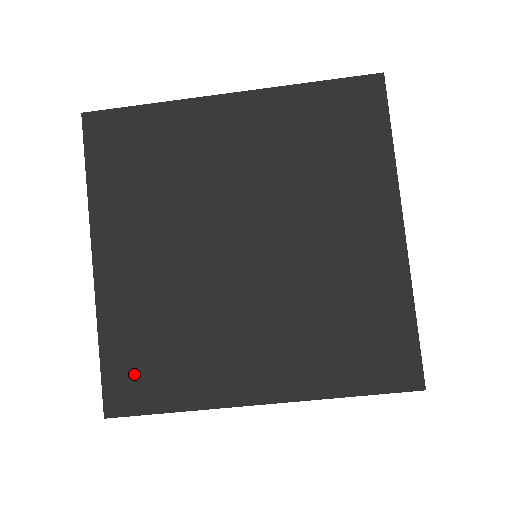
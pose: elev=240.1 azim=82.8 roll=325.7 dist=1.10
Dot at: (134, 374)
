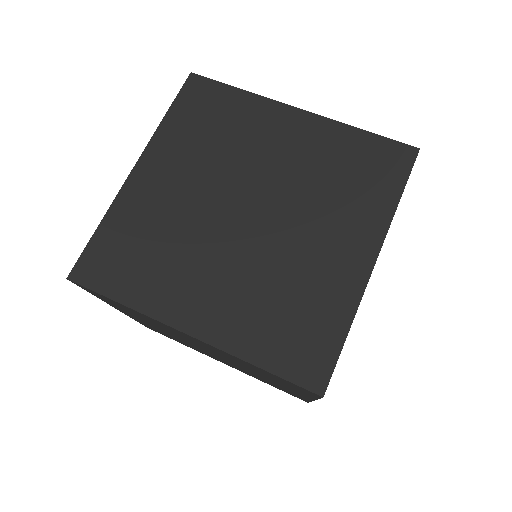
Dot at: (109, 259)
